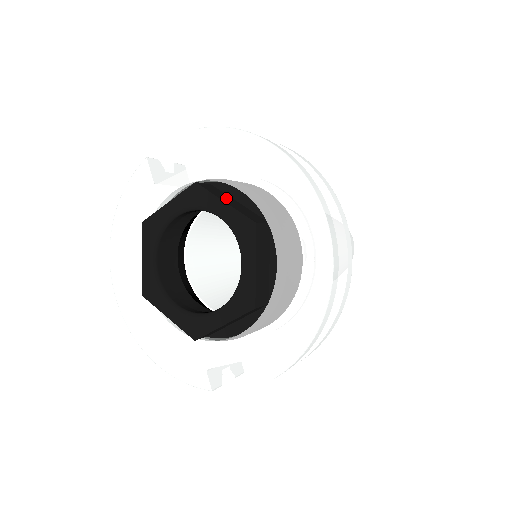
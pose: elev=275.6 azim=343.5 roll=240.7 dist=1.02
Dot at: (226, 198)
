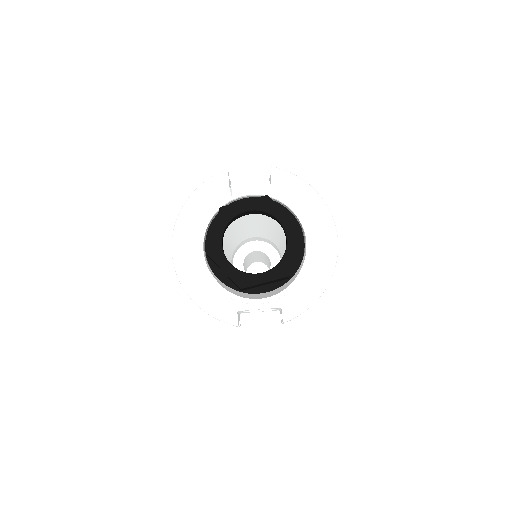
Dot at: occluded
